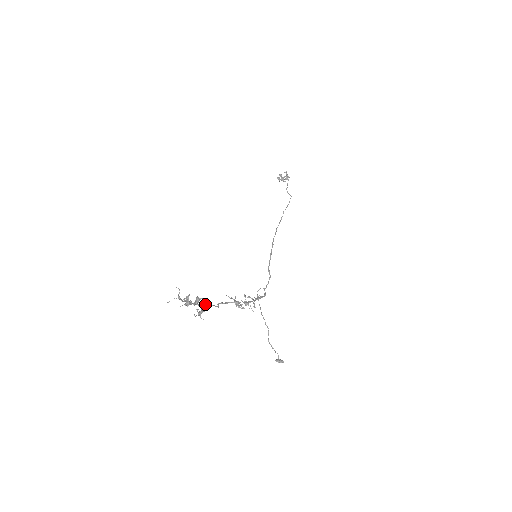
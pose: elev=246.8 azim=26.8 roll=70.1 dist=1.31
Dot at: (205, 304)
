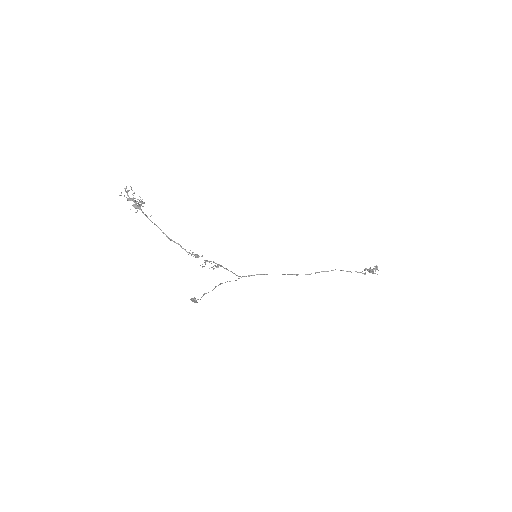
Dot at: occluded
